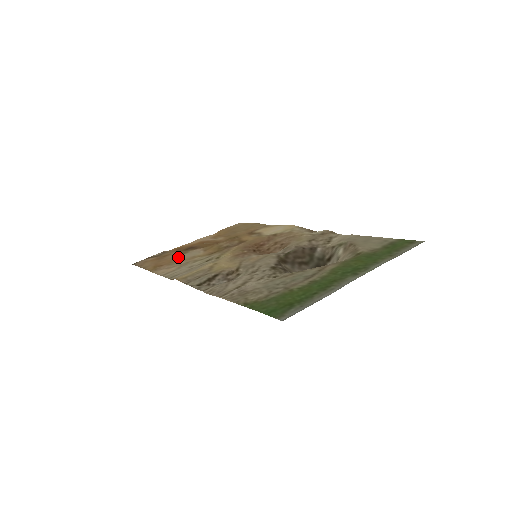
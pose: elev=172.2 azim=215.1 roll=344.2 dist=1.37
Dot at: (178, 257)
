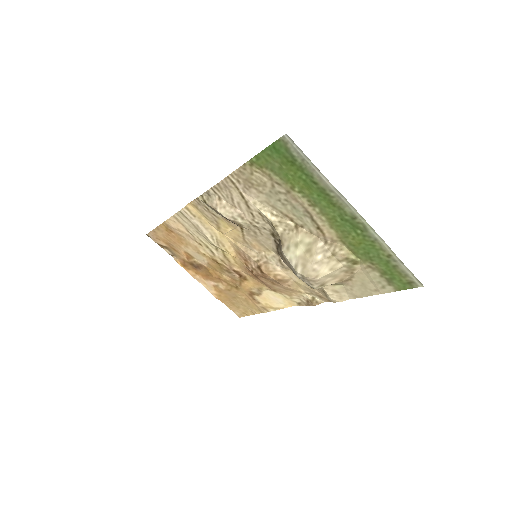
Dot at: (186, 249)
